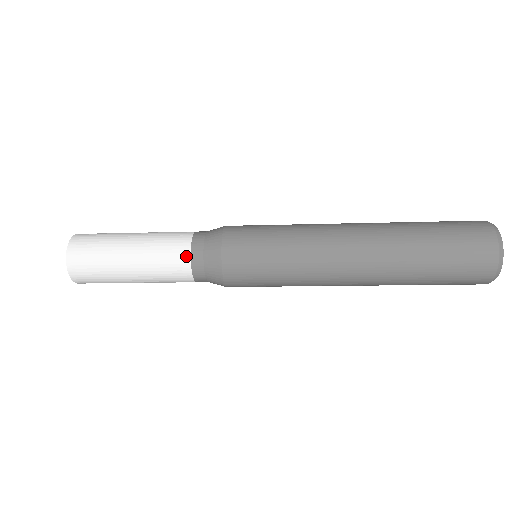
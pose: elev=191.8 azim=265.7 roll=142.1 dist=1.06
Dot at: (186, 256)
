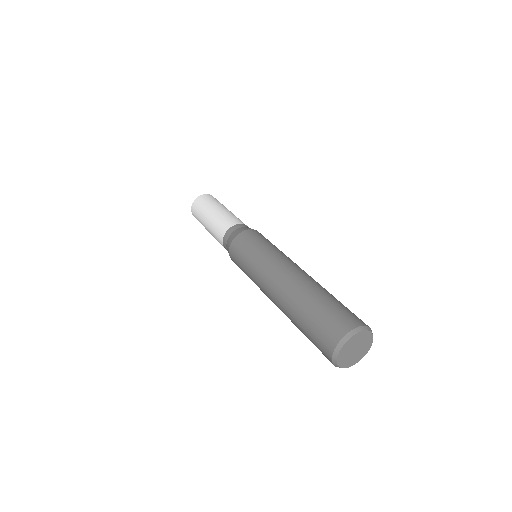
Dot at: occluded
